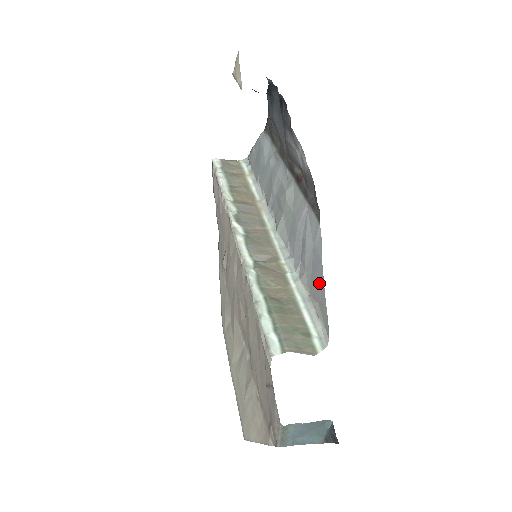
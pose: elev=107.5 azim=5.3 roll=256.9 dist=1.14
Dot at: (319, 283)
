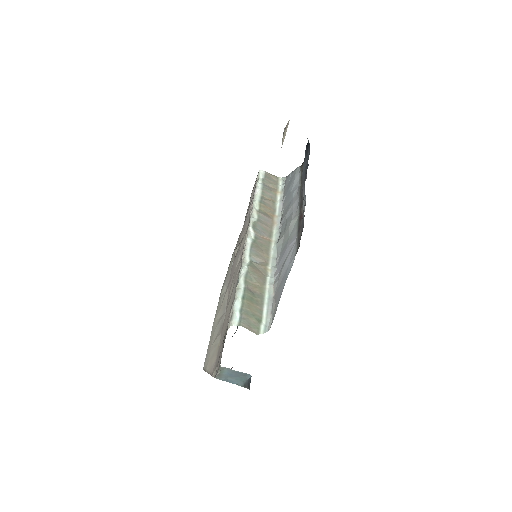
Dot at: (280, 292)
